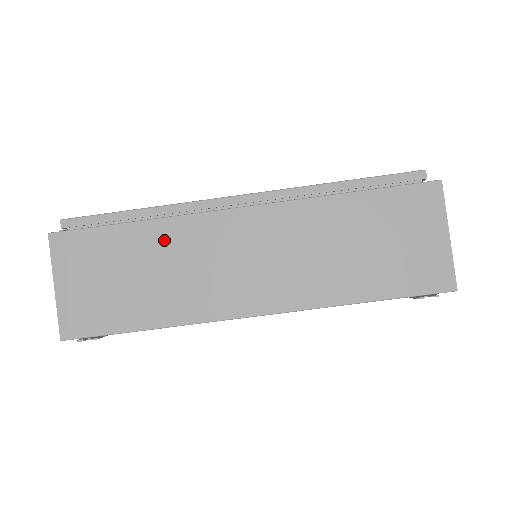
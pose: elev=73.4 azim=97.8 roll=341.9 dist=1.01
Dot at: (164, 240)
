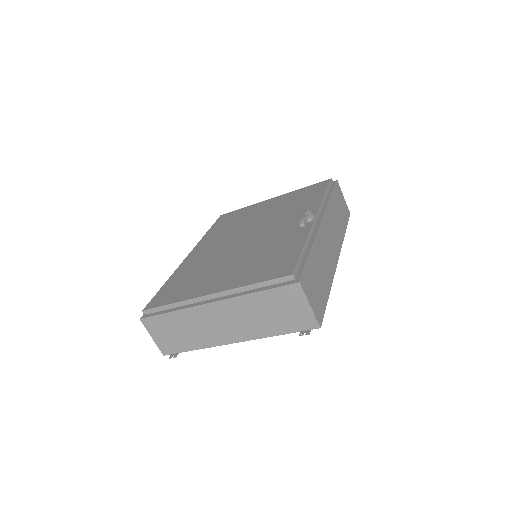
Dot at: (186, 318)
